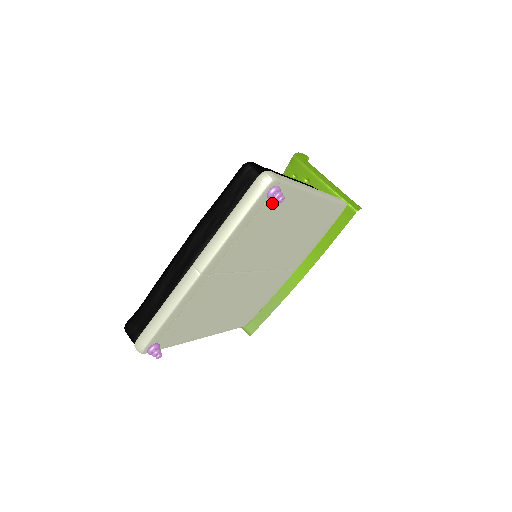
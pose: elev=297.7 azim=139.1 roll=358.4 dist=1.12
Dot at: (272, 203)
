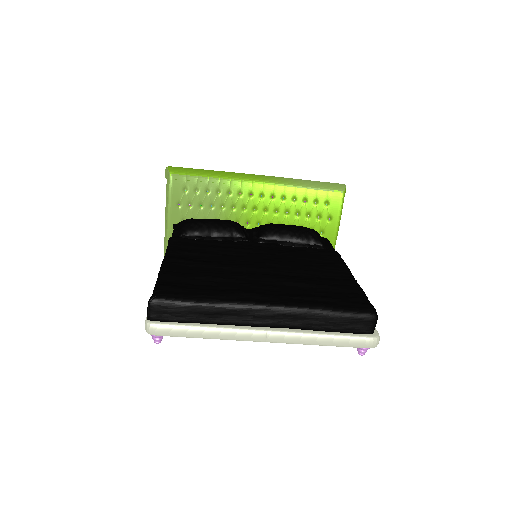
Dot at: occluded
